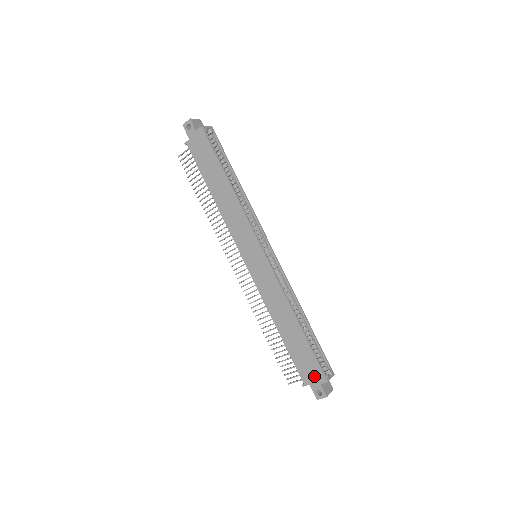
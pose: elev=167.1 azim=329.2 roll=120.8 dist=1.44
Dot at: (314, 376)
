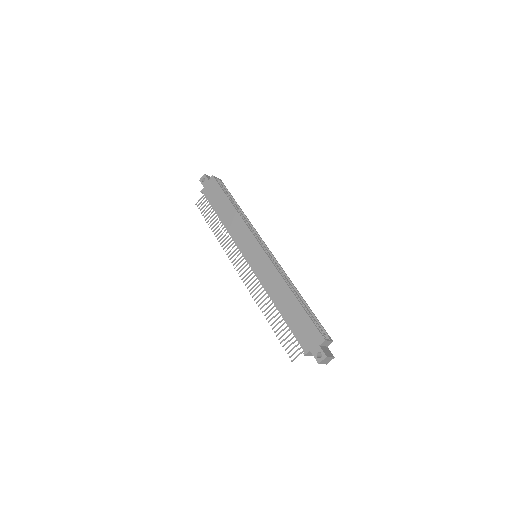
Dot at: (313, 340)
